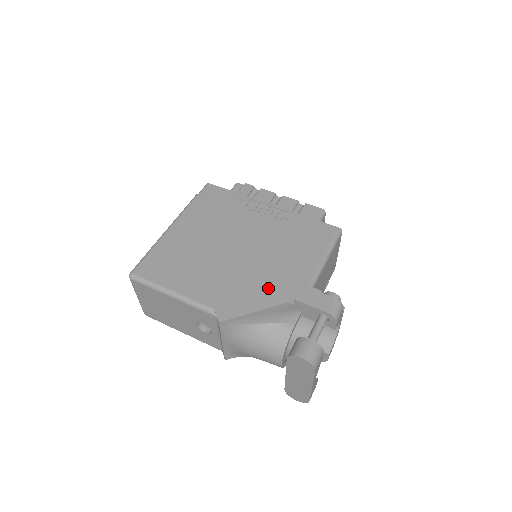
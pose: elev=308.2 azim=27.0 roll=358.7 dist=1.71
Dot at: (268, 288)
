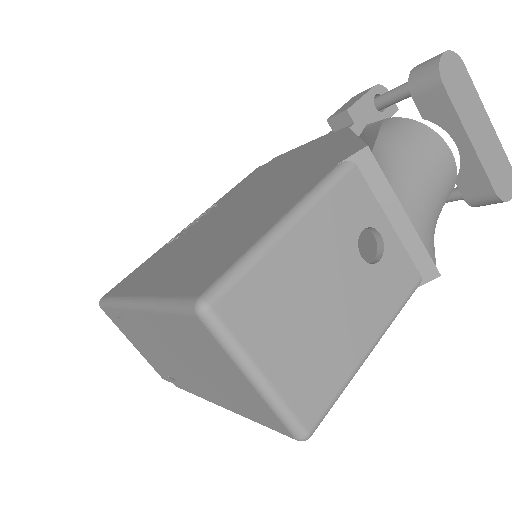
Dot at: (319, 151)
